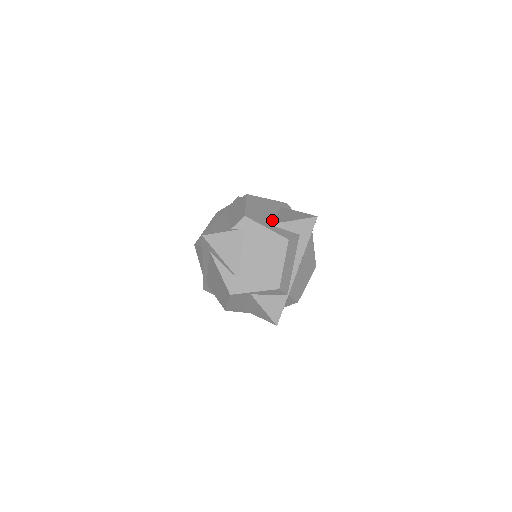
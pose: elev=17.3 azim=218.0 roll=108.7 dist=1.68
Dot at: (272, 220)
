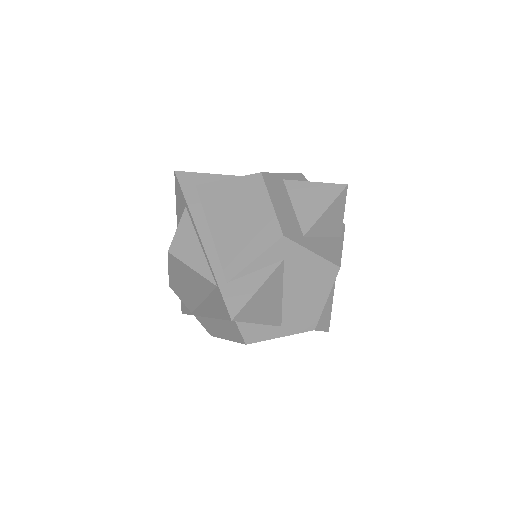
Dot at: occluded
